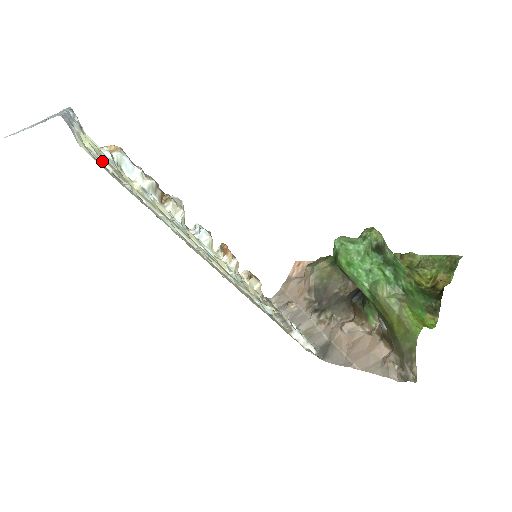
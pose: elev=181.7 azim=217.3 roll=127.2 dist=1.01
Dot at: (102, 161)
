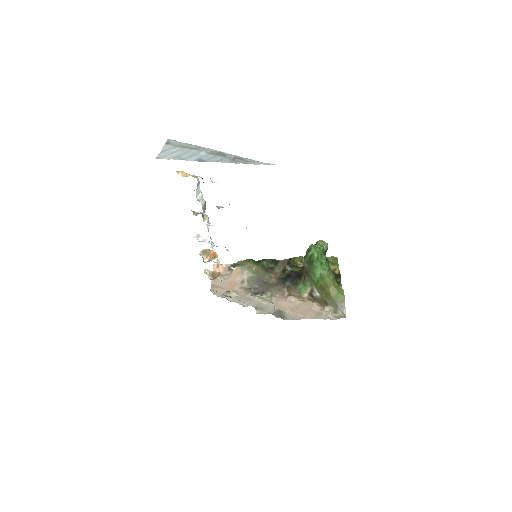
Dot at: occluded
